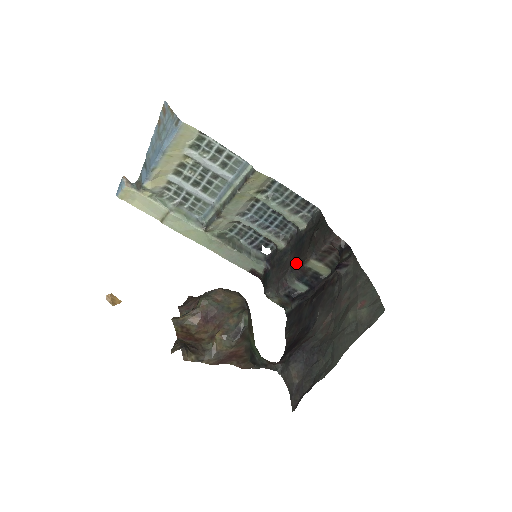
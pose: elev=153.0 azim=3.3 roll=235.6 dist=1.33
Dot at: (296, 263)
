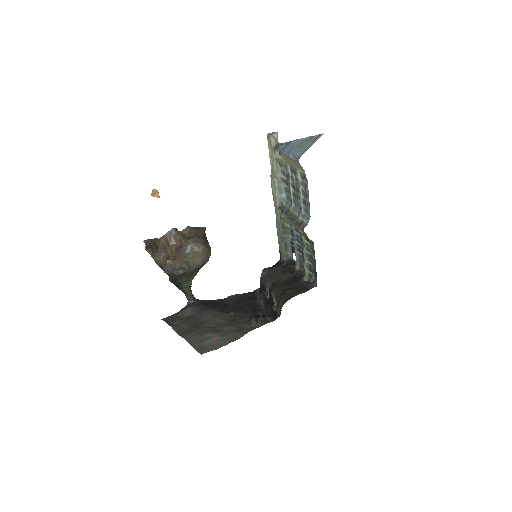
Dot at: (275, 284)
